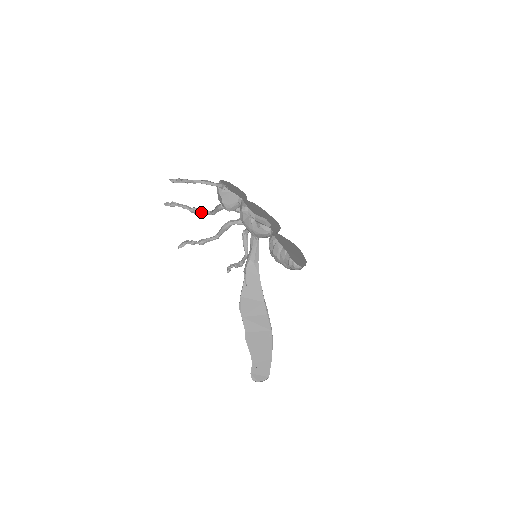
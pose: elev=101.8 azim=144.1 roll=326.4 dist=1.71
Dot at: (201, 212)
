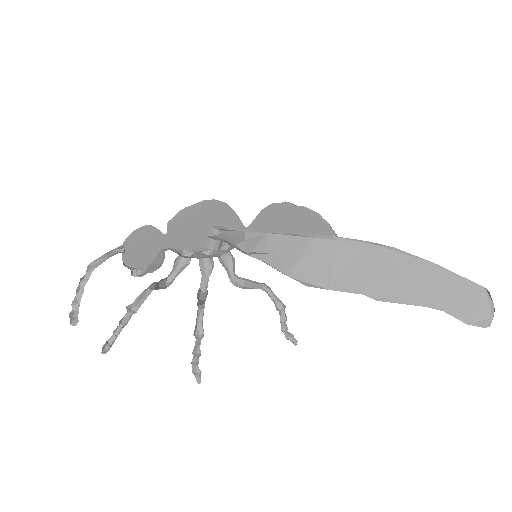
Dot at: (143, 302)
